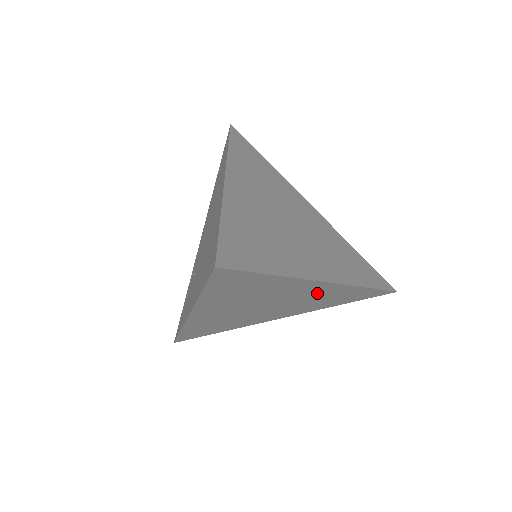
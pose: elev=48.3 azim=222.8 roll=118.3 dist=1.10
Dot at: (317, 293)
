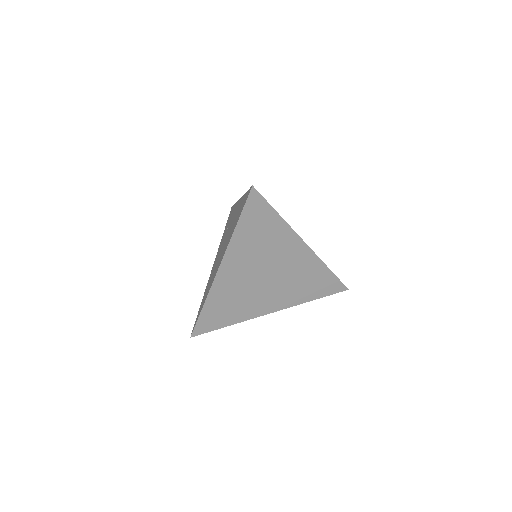
Dot at: occluded
